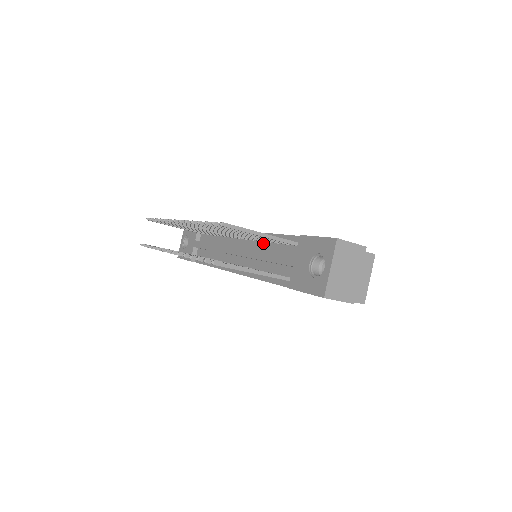
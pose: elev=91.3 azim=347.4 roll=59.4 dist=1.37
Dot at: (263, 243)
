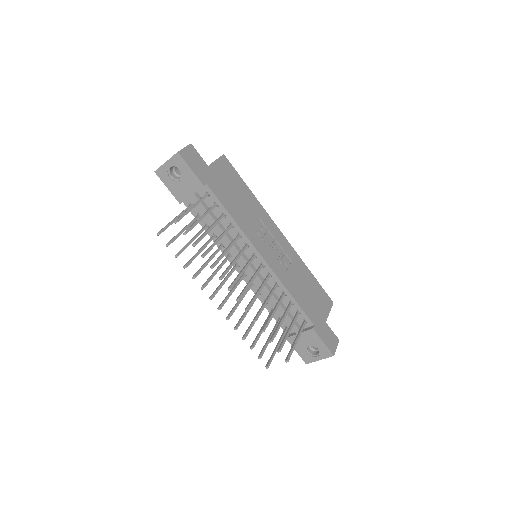
Dot at: (278, 289)
